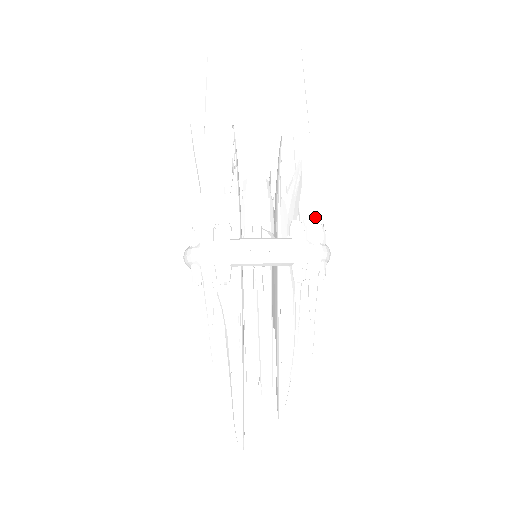
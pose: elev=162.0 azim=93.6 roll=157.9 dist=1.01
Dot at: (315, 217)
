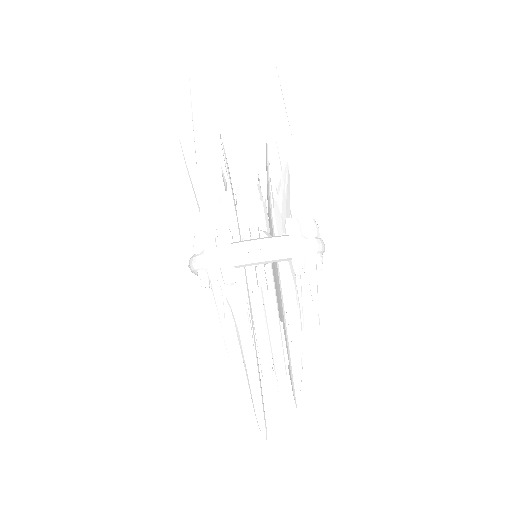
Dot at: (307, 213)
